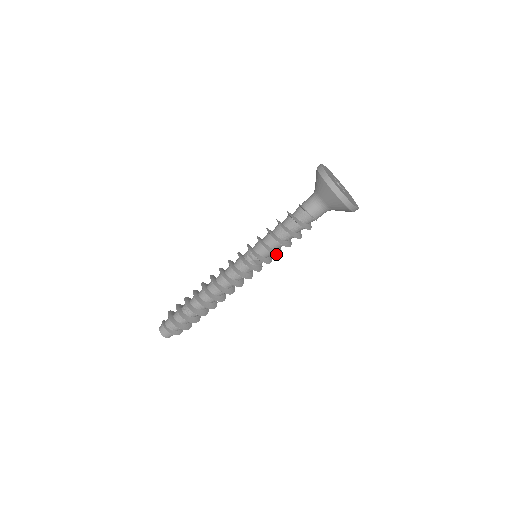
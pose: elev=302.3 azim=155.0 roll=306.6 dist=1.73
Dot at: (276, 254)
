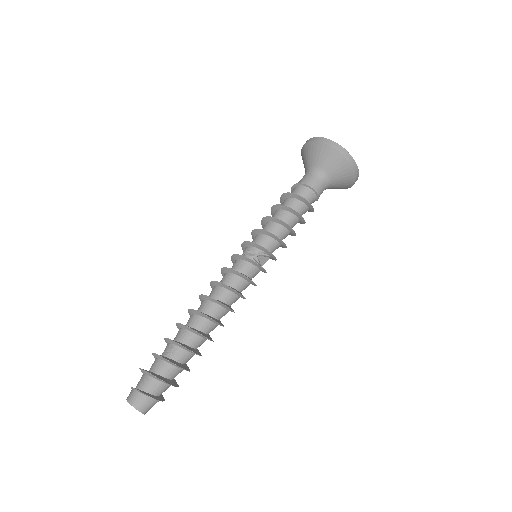
Dot at: (283, 243)
